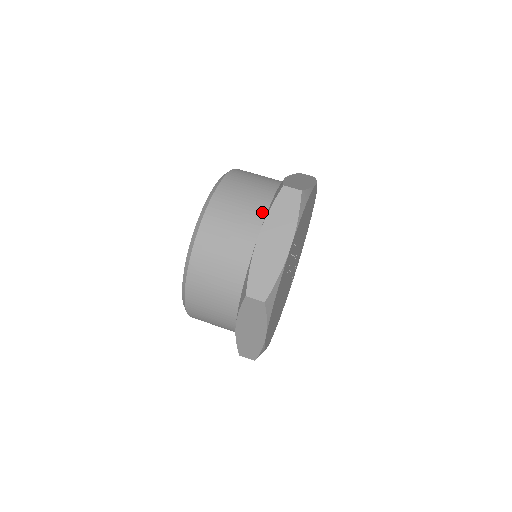
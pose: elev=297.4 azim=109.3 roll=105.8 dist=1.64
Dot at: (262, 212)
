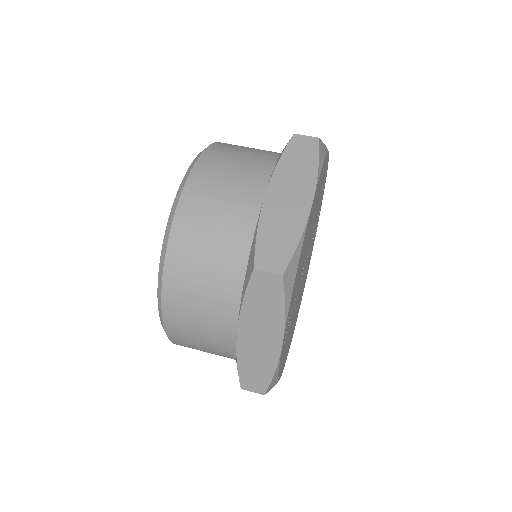
Dot at: (236, 289)
